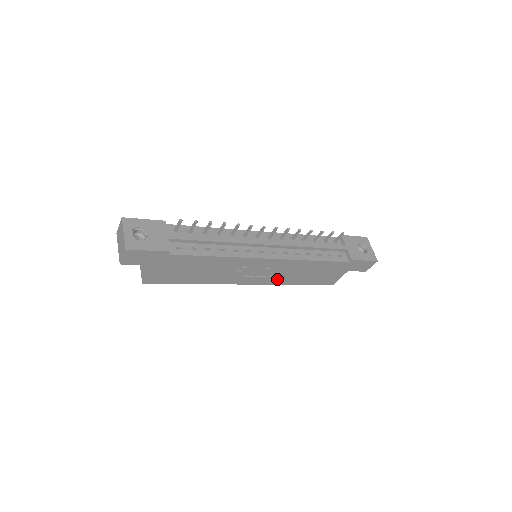
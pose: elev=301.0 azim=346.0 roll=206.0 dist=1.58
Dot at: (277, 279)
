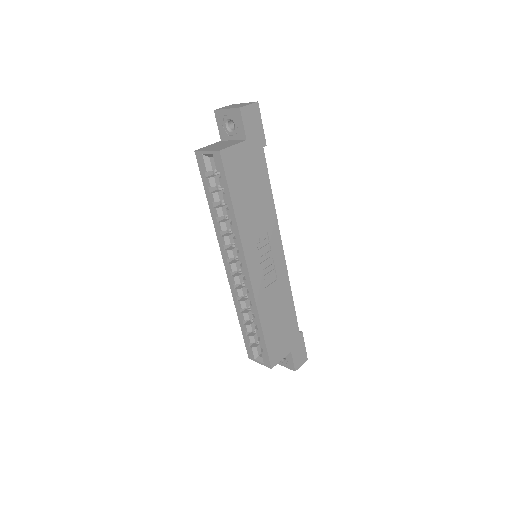
Dot at: (263, 294)
